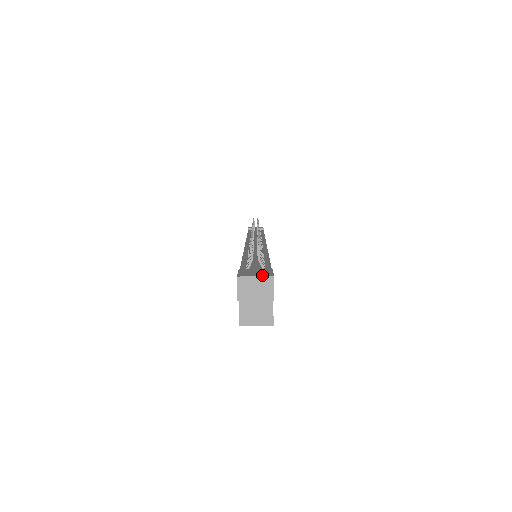
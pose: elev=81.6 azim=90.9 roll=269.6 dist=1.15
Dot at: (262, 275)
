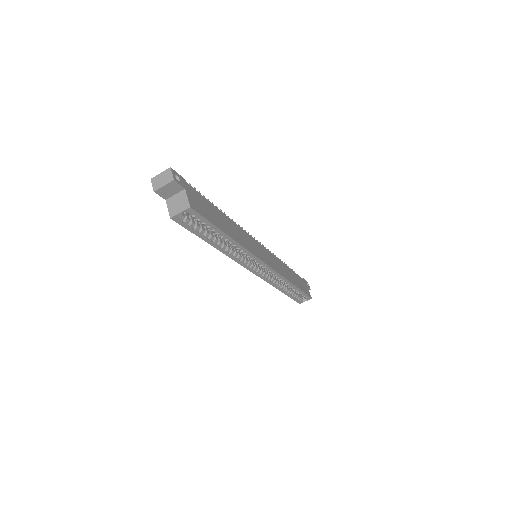
Dot at: (165, 172)
